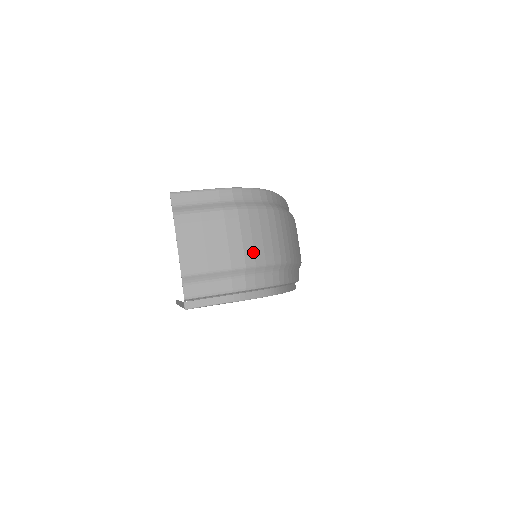
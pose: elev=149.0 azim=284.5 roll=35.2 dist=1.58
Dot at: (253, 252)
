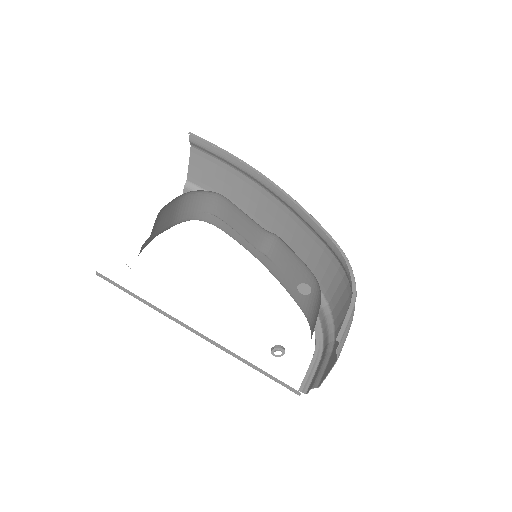
Dot at: (340, 326)
